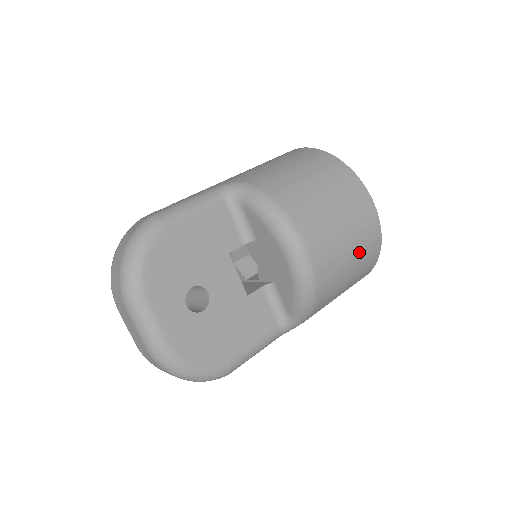
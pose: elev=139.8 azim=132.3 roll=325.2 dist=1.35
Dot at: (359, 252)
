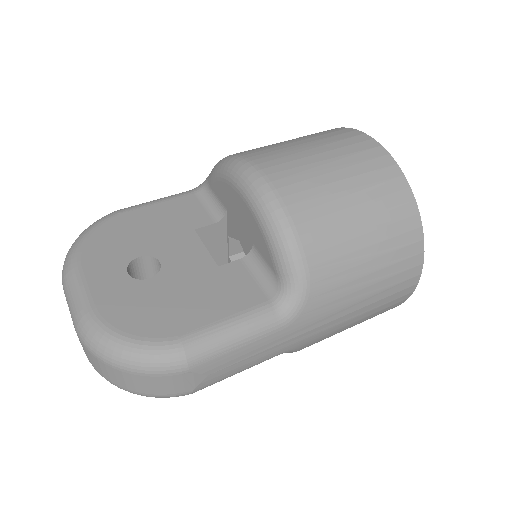
Dot at: (357, 177)
